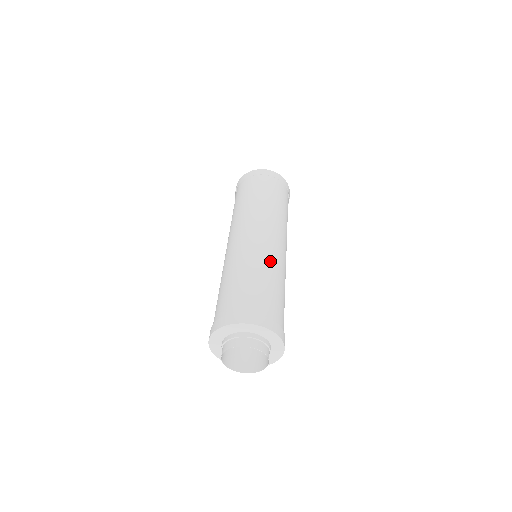
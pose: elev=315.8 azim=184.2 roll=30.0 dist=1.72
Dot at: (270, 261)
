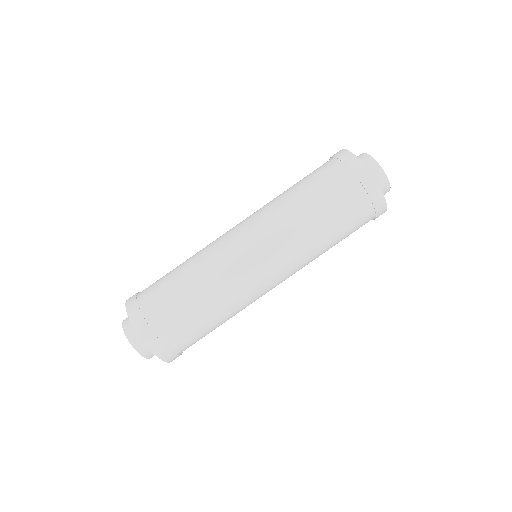
Dot at: (212, 267)
